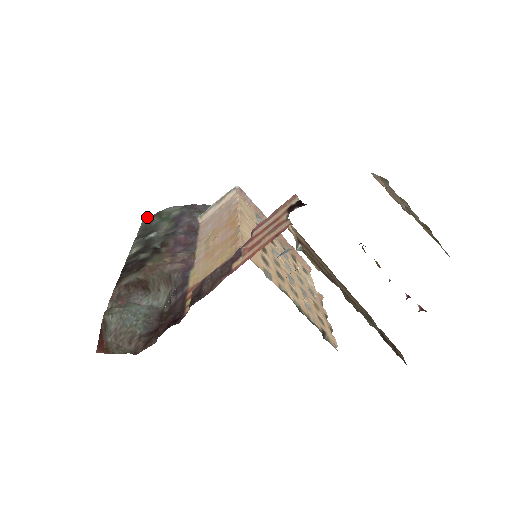
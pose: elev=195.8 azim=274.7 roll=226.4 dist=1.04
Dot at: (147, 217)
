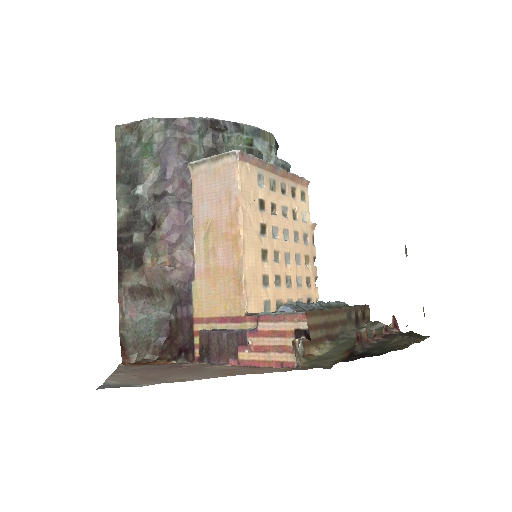
Dot at: (120, 126)
